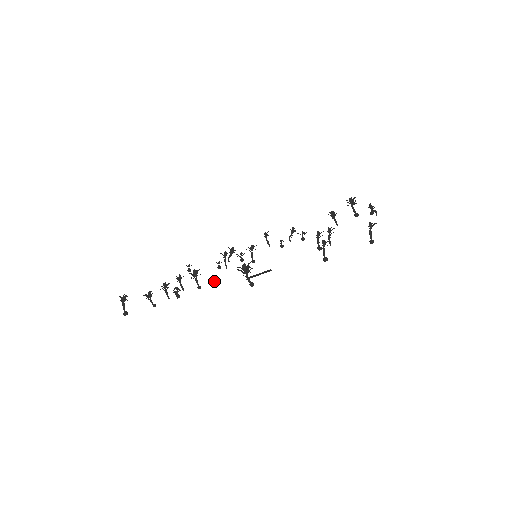
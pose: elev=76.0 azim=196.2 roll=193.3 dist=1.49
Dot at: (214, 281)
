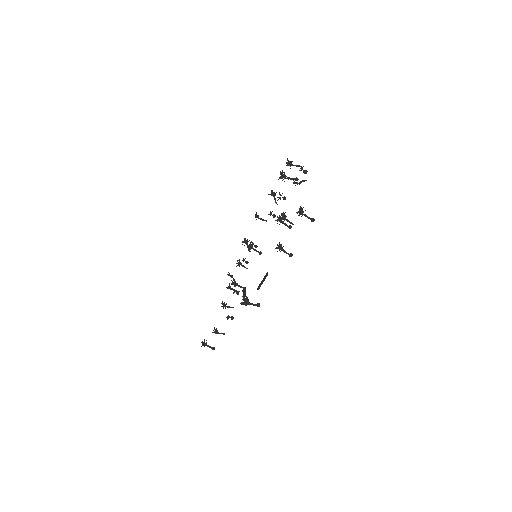
Dot at: (244, 292)
